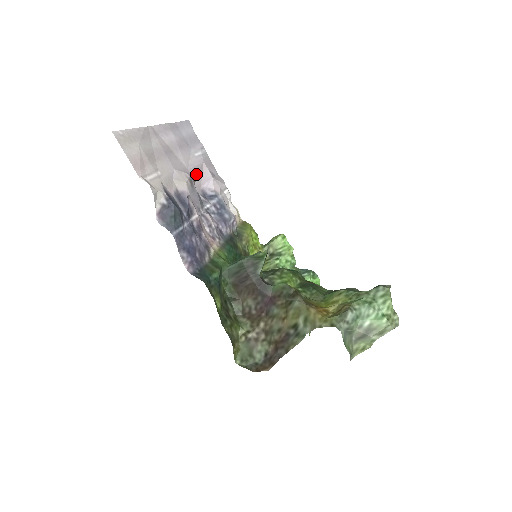
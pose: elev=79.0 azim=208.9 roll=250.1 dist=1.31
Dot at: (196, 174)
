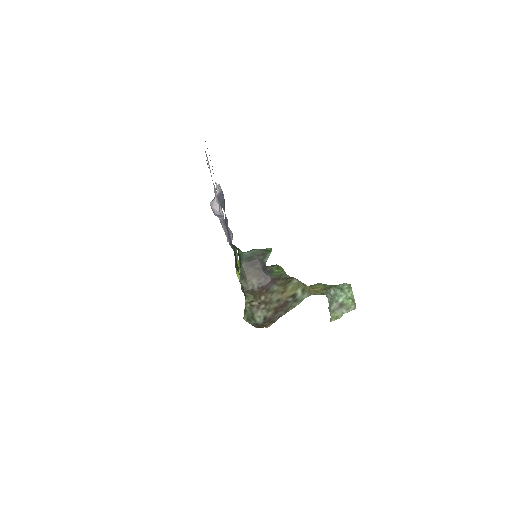
Dot at: (215, 195)
